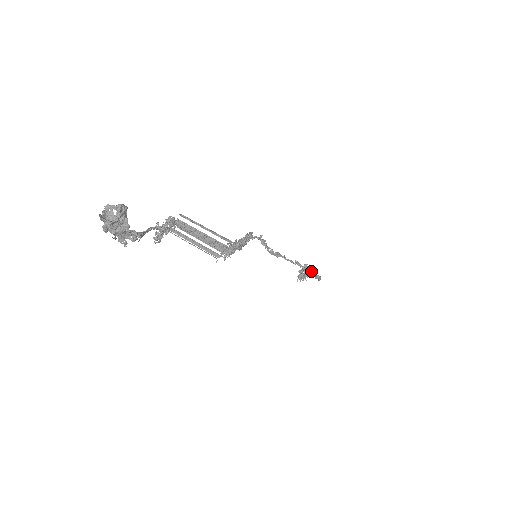
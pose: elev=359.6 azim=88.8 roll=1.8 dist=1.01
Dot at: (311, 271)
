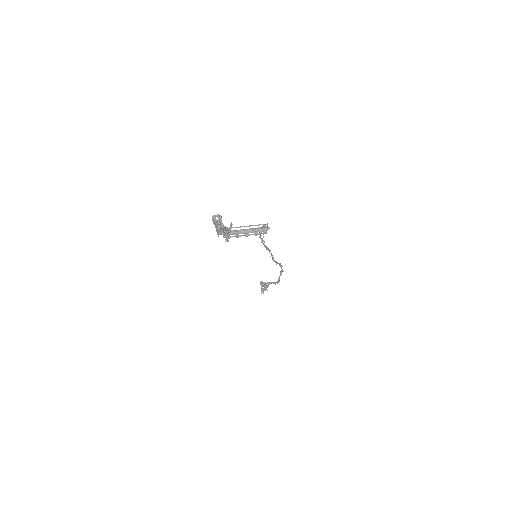
Dot at: (280, 265)
